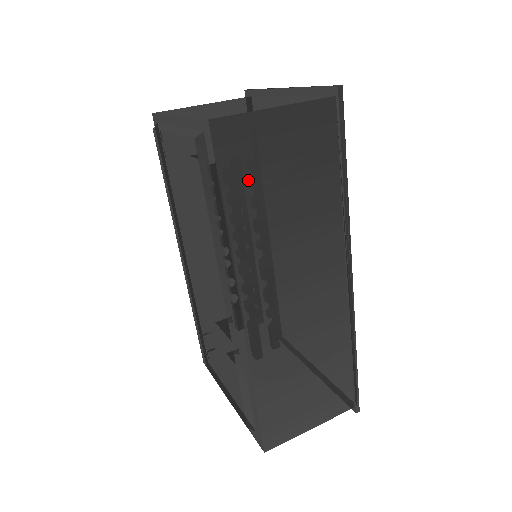
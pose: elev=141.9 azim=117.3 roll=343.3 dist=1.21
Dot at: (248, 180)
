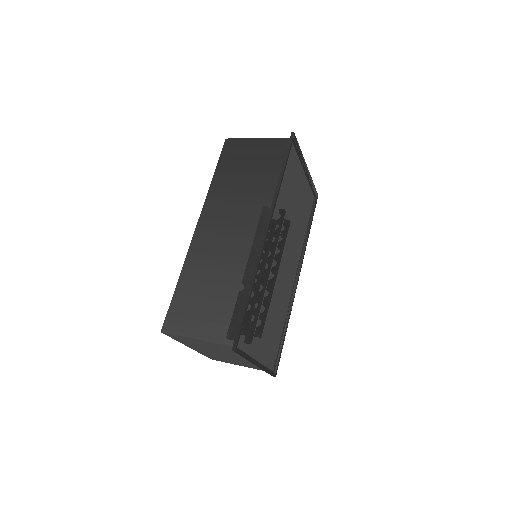
Dot at: (231, 165)
